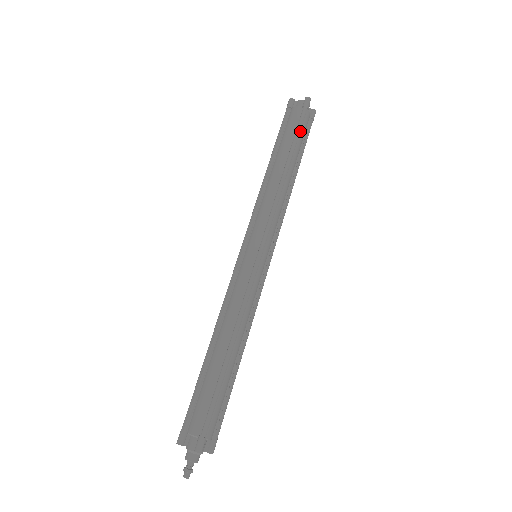
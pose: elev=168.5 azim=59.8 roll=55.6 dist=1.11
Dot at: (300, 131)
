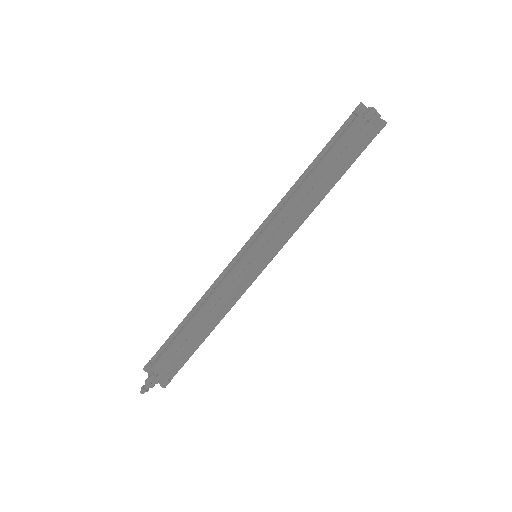
Dot at: (349, 145)
